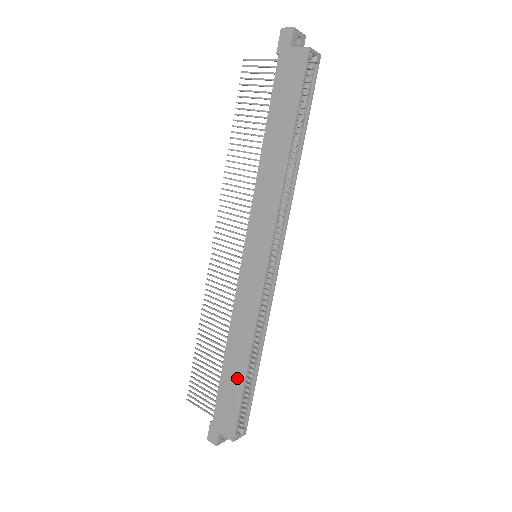
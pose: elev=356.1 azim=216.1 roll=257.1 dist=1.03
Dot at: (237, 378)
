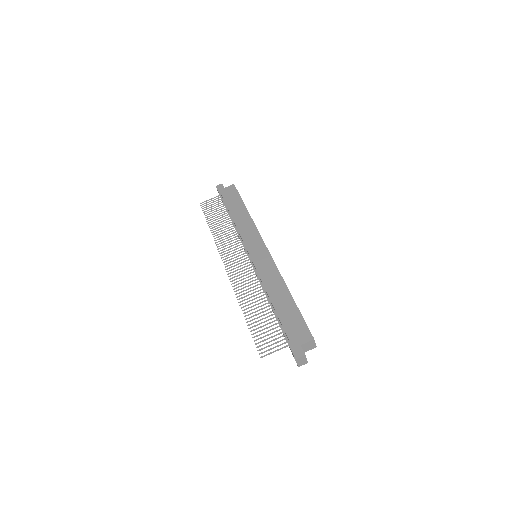
Dot at: (289, 305)
